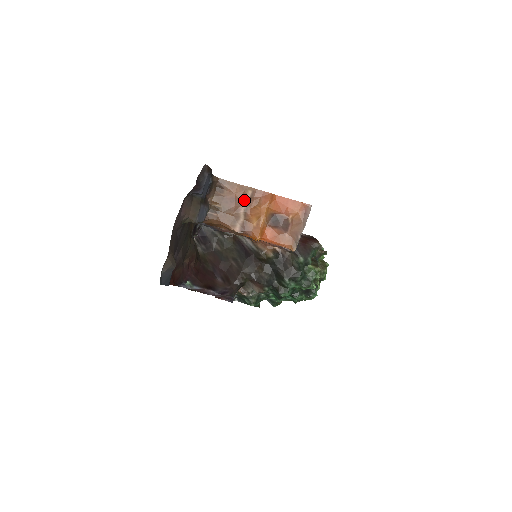
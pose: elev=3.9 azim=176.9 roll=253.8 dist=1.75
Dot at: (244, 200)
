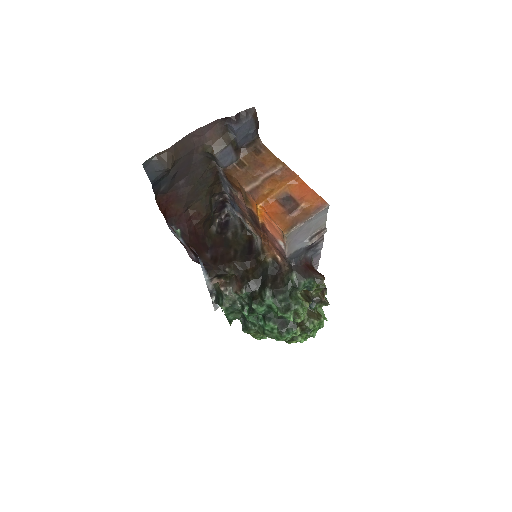
Dot at: (271, 170)
